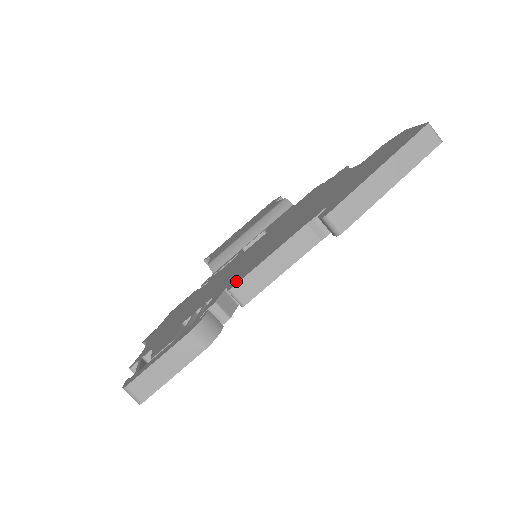
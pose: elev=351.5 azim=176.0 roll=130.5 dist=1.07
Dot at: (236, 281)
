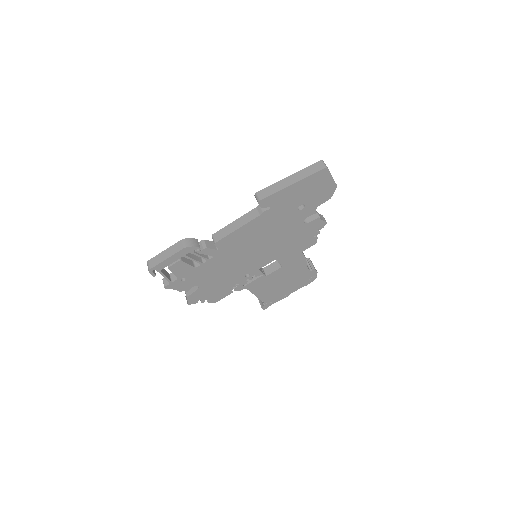
Dot at: occluded
